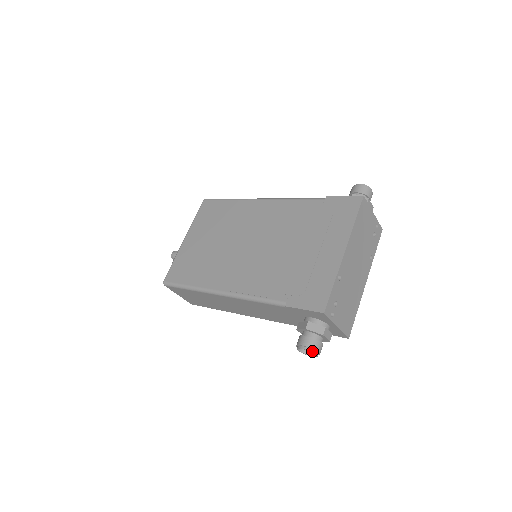
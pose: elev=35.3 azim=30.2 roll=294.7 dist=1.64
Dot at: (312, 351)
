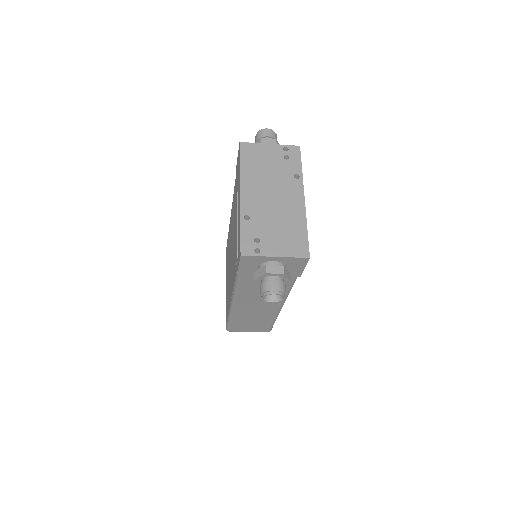
Dot at: (267, 294)
